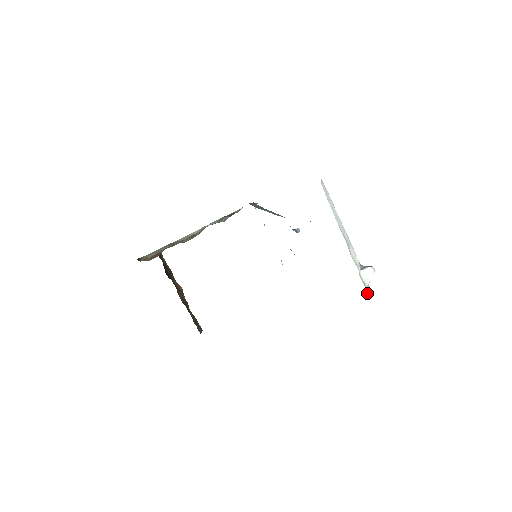
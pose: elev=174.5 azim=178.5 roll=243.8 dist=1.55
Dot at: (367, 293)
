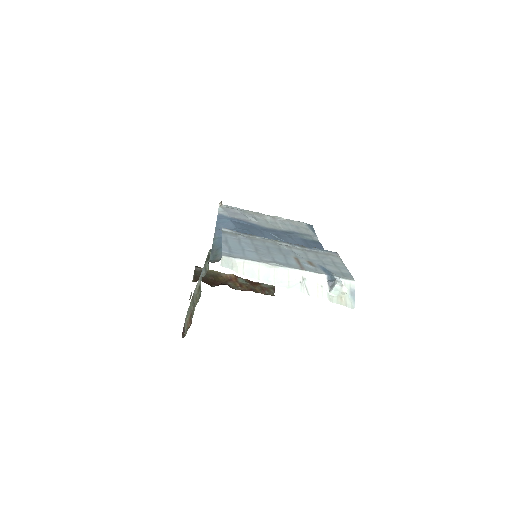
Dot at: (349, 304)
